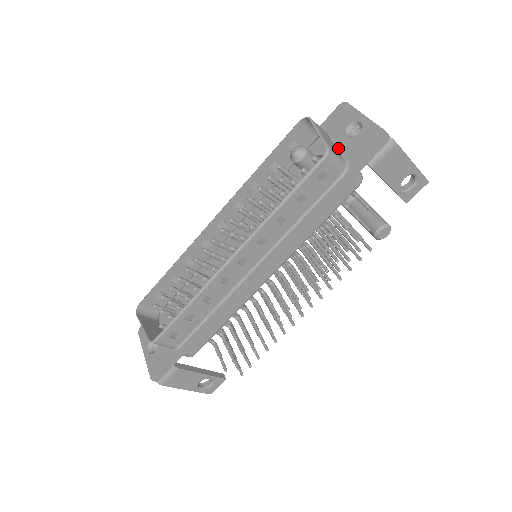
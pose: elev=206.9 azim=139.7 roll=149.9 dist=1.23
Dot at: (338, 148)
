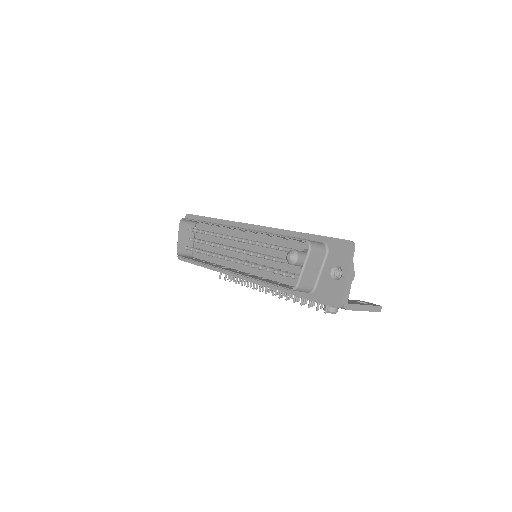
Dot at: (321, 272)
